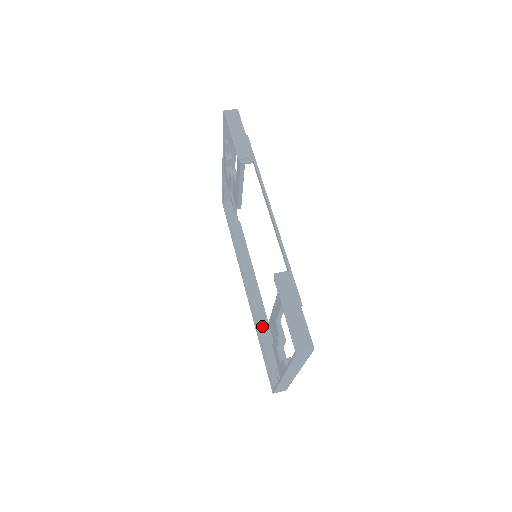
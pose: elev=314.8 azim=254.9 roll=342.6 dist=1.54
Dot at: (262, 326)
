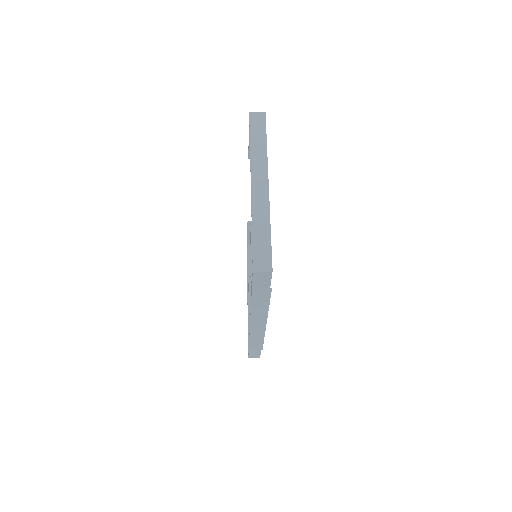
Dot at: occluded
